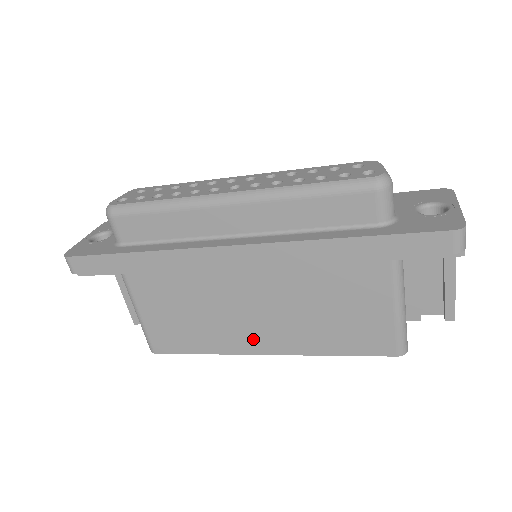
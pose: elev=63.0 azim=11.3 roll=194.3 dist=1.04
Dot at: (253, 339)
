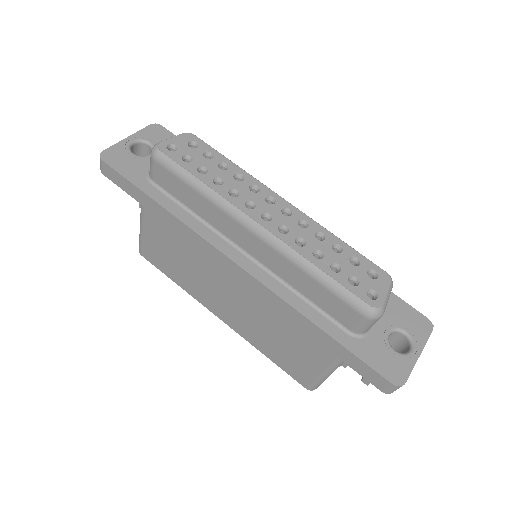
Dot at: (216, 306)
